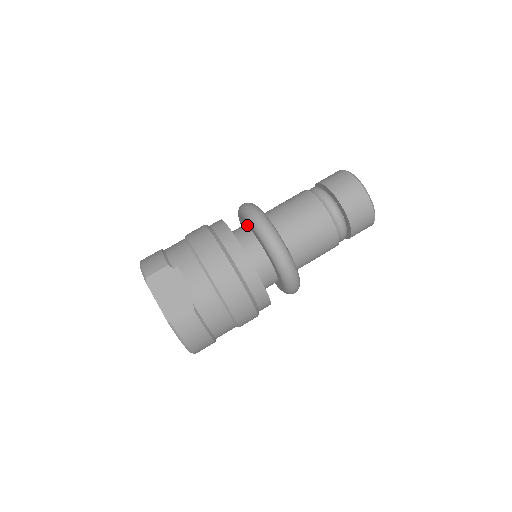
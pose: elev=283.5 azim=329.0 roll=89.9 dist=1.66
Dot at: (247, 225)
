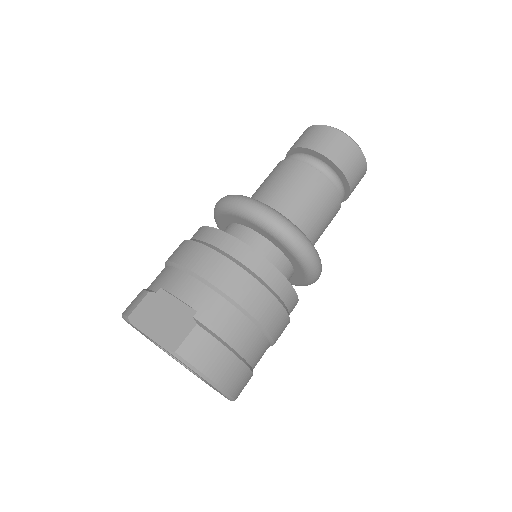
Dot at: (227, 222)
